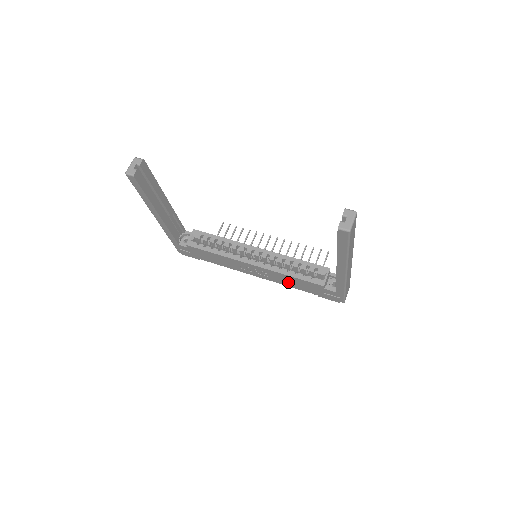
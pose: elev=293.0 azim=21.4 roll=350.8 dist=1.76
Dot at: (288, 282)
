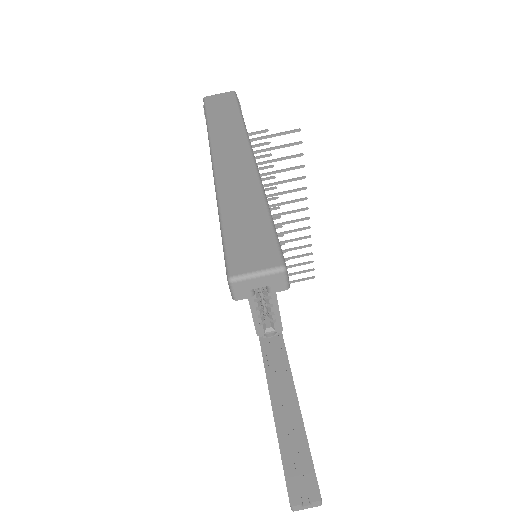
Dot at: occluded
